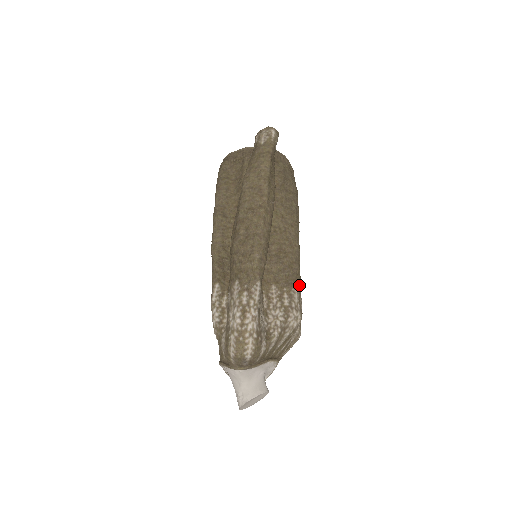
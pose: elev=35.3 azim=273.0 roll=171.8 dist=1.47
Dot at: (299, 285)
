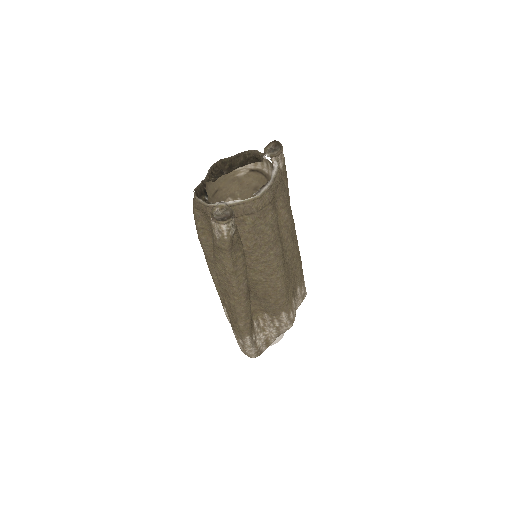
Dot at: (287, 308)
